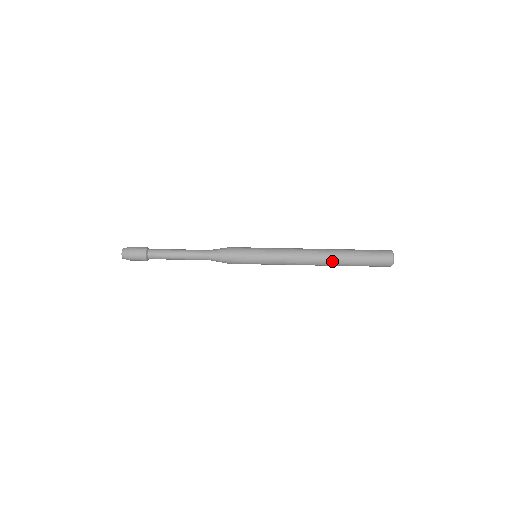
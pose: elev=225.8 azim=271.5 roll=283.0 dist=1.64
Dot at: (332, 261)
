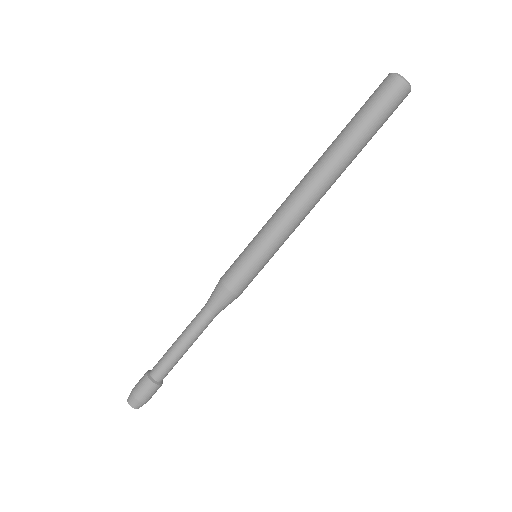
Dot at: (337, 165)
